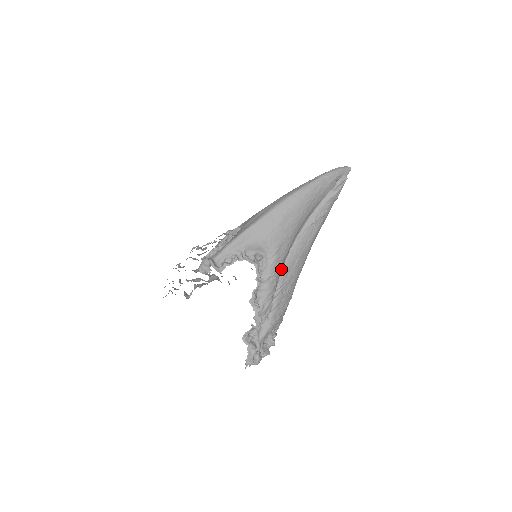
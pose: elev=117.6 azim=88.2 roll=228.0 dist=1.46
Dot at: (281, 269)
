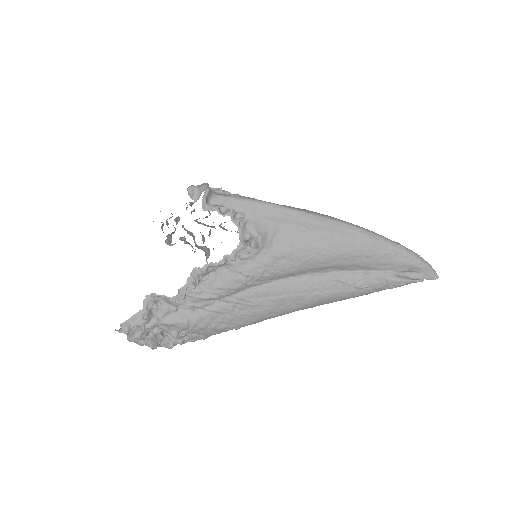
Dot at: (260, 282)
